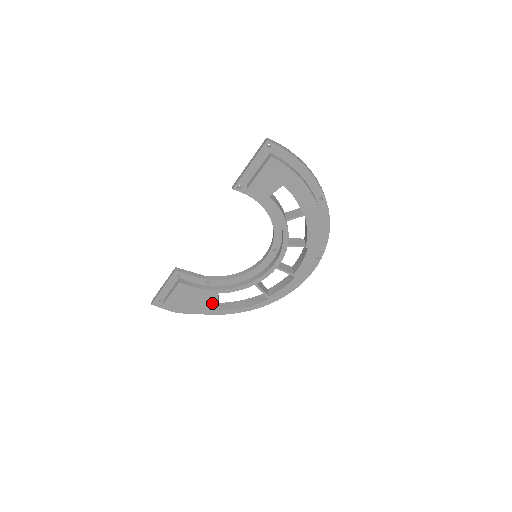
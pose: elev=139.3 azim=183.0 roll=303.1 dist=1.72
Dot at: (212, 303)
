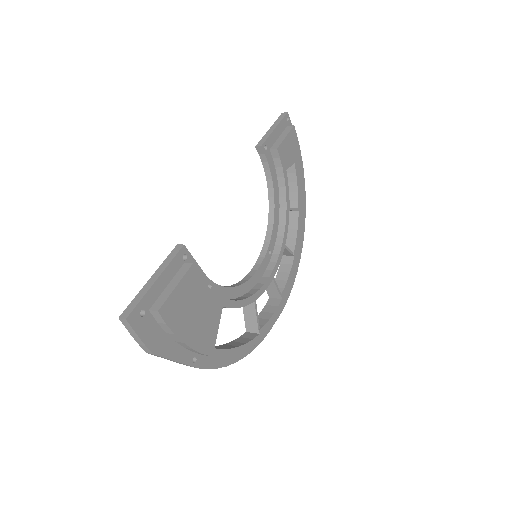
Dot at: (212, 328)
